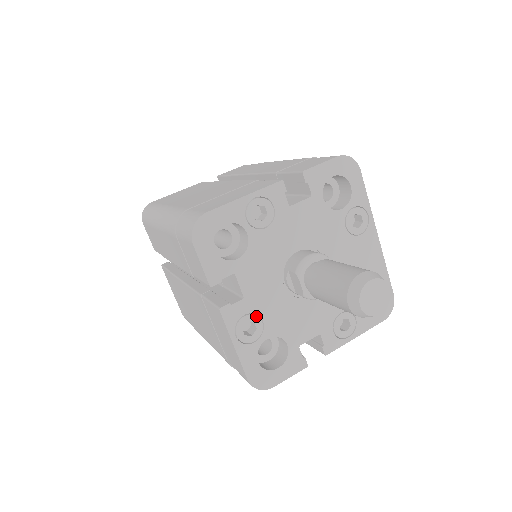
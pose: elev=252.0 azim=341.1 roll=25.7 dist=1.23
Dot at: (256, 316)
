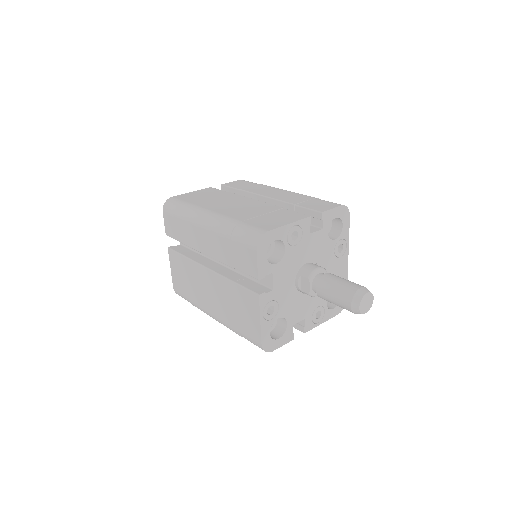
Dot at: (276, 303)
